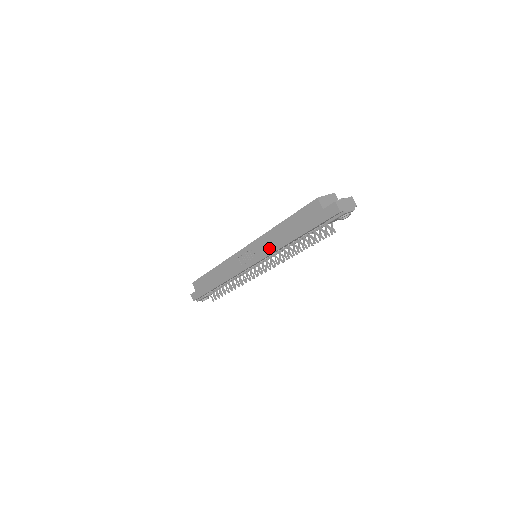
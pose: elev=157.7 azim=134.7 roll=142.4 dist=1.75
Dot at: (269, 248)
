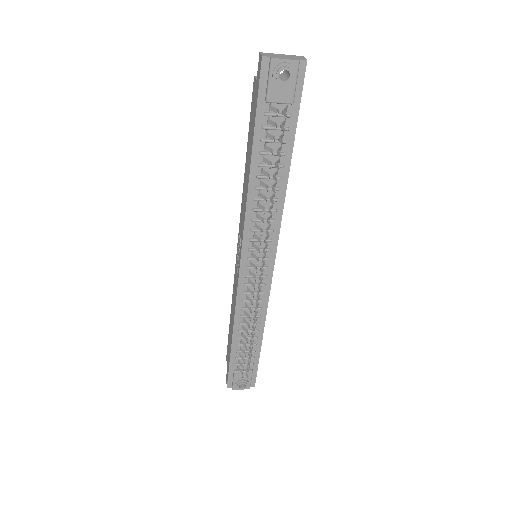
Dot at: (244, 211)
